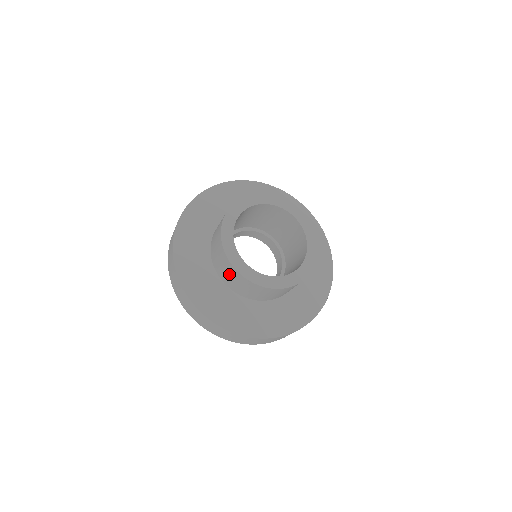
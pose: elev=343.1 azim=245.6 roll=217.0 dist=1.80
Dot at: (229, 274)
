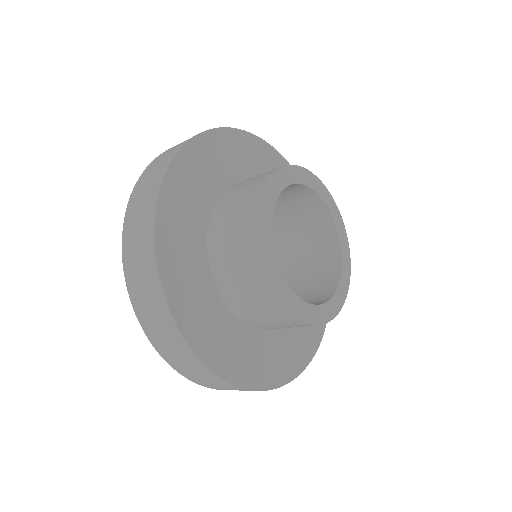
Dot at: (259, 306)
